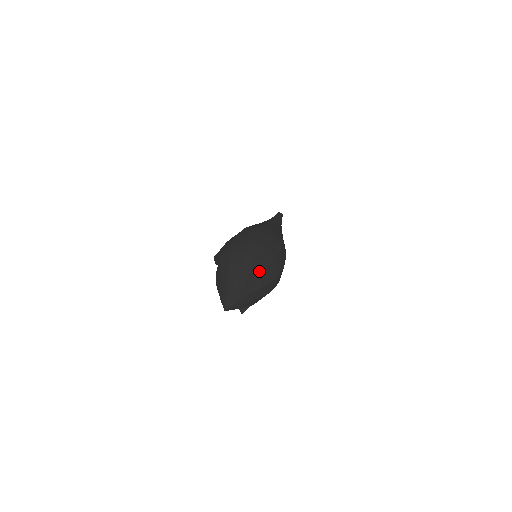
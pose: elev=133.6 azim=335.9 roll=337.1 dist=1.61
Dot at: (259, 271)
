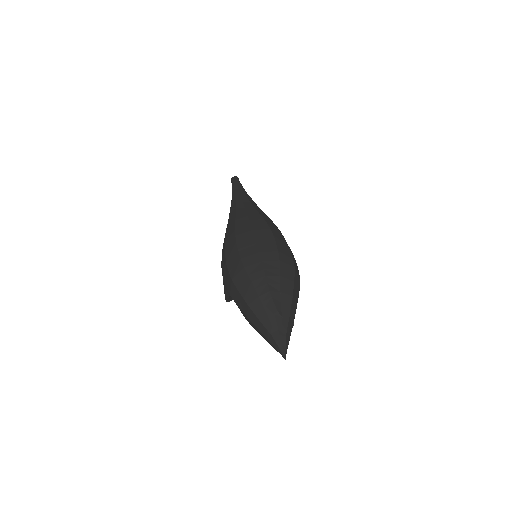
Dot at: (278, 286)
